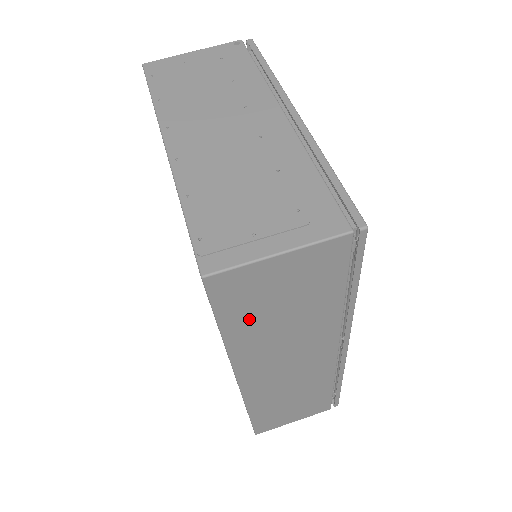
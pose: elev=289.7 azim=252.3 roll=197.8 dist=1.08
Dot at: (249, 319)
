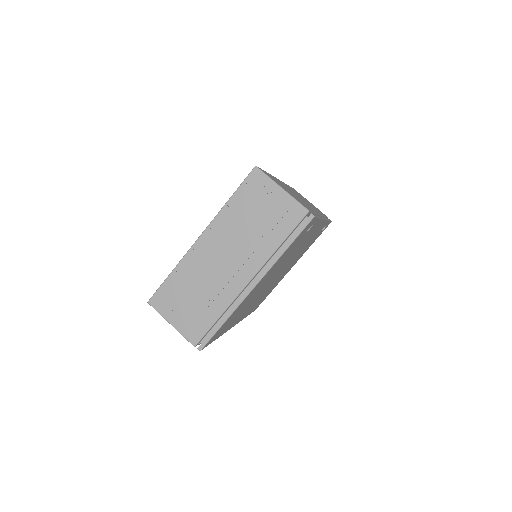
Dot at: occluded
